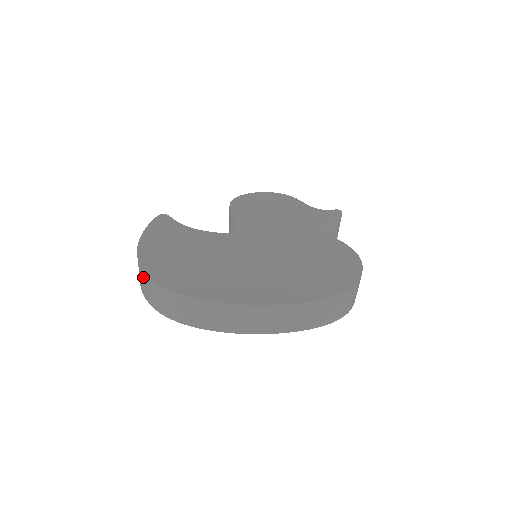
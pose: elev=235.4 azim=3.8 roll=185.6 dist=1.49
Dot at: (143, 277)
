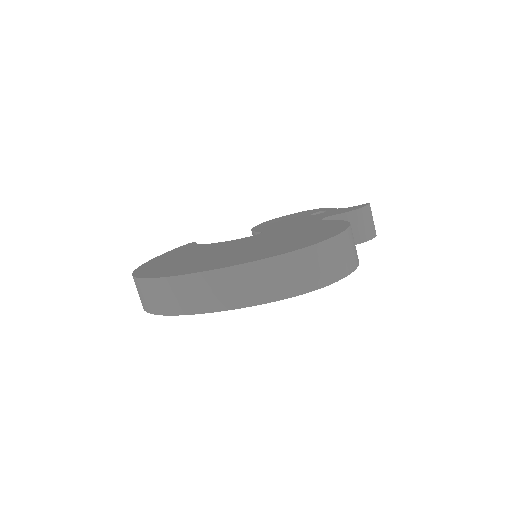
Dot at: occluded
